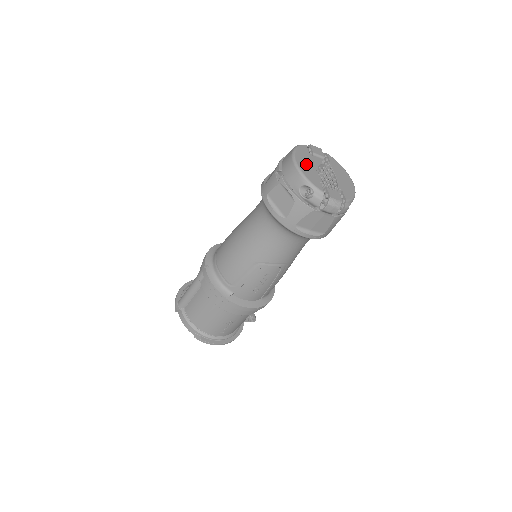
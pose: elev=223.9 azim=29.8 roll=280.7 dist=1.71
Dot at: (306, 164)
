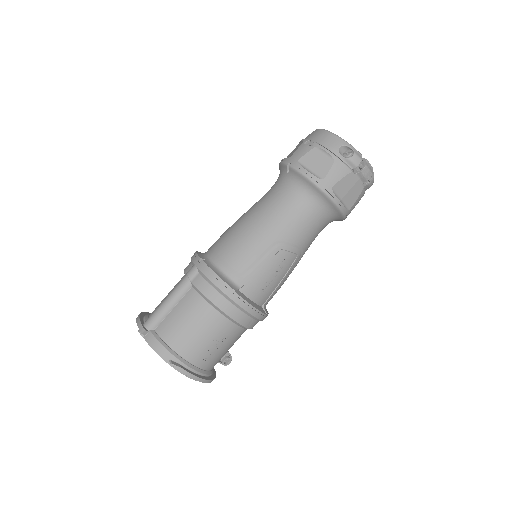
Dot at: occluded
